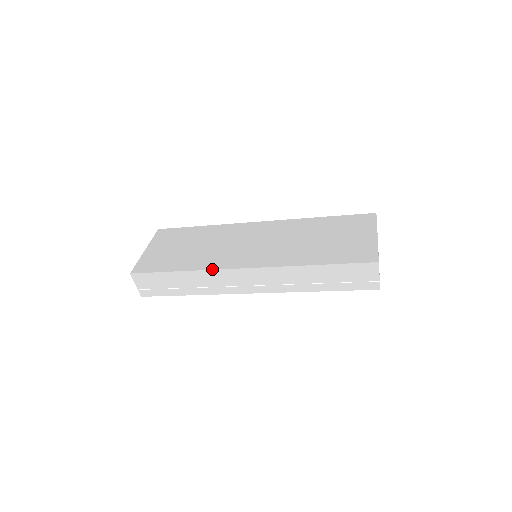
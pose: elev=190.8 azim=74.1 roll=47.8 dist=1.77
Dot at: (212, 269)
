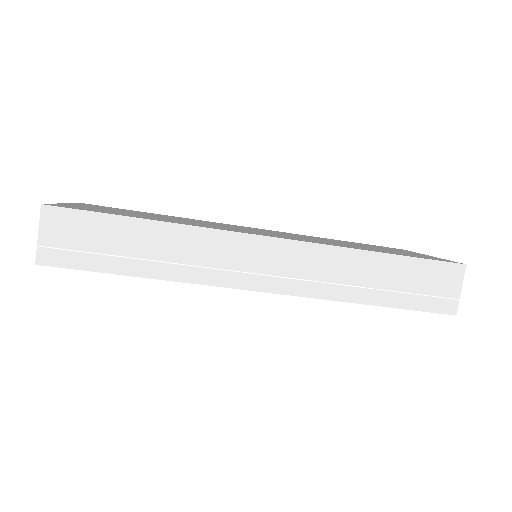
Dot at: occluded
